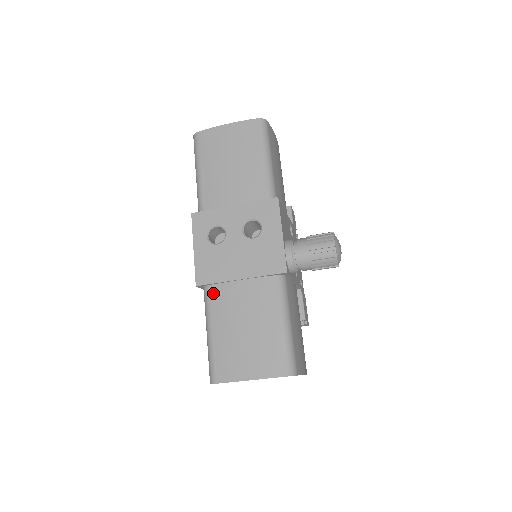
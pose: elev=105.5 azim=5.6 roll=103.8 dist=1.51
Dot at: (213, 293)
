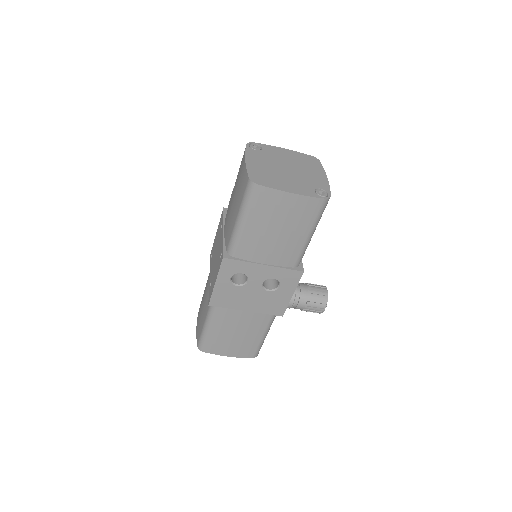
Dot at: (220, 310)
